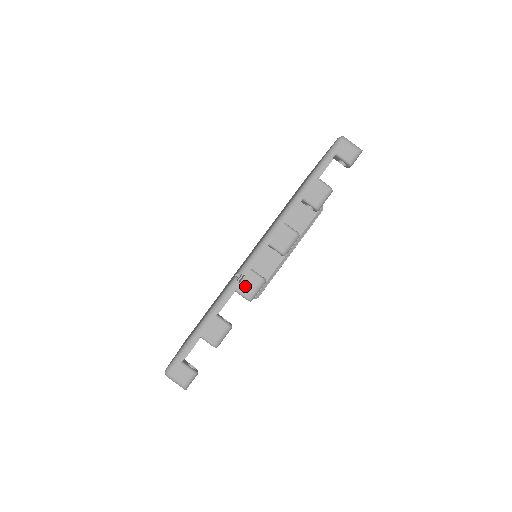
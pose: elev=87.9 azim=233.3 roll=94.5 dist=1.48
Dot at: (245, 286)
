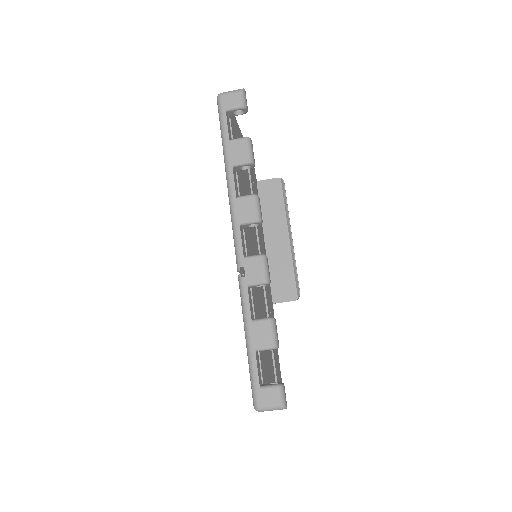
Dot at: (252, 275)
